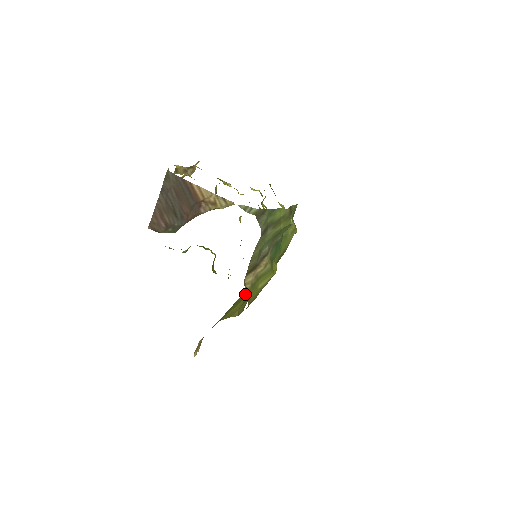
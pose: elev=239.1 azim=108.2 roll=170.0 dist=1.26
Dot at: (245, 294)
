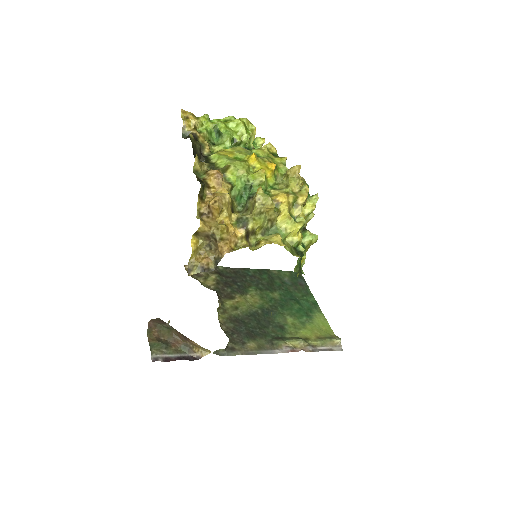
Dot at: occluded
